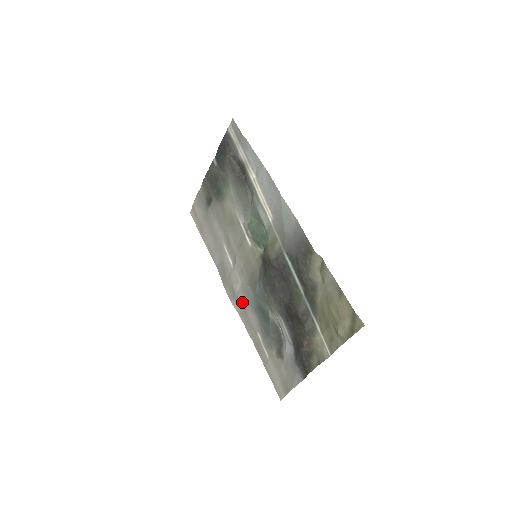
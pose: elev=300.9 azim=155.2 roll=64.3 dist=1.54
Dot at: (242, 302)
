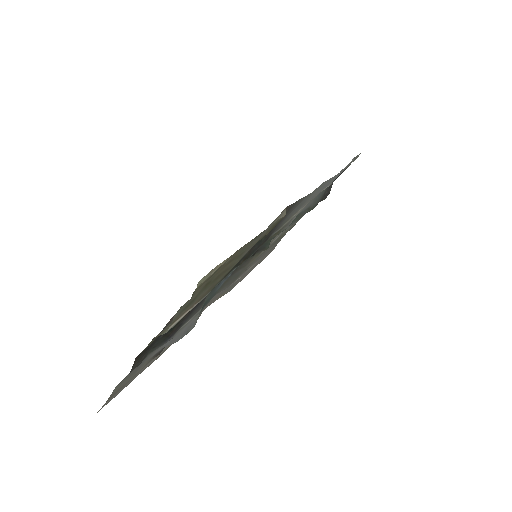
Dot at: occluded
